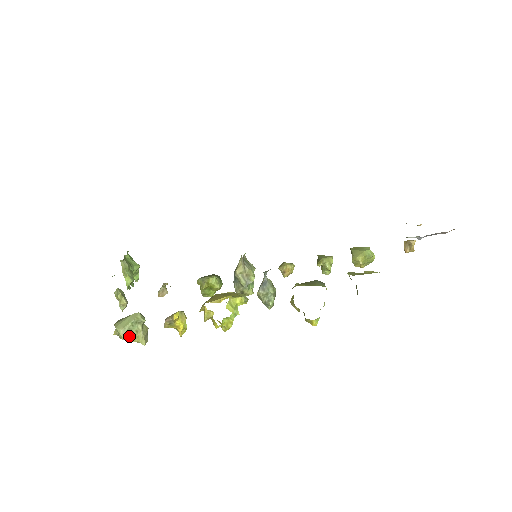
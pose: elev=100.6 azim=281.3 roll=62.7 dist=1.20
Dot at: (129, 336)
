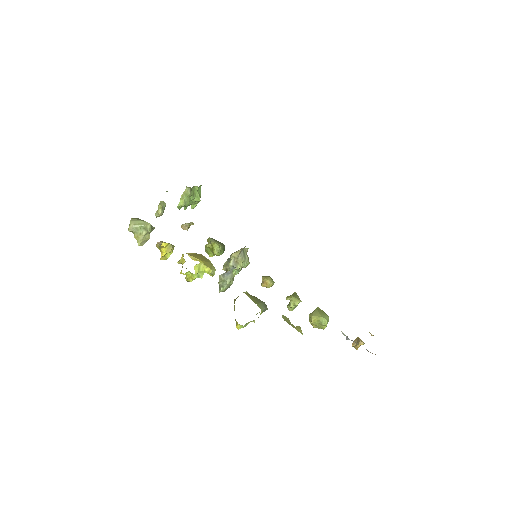
Dot at: (134, 232)
